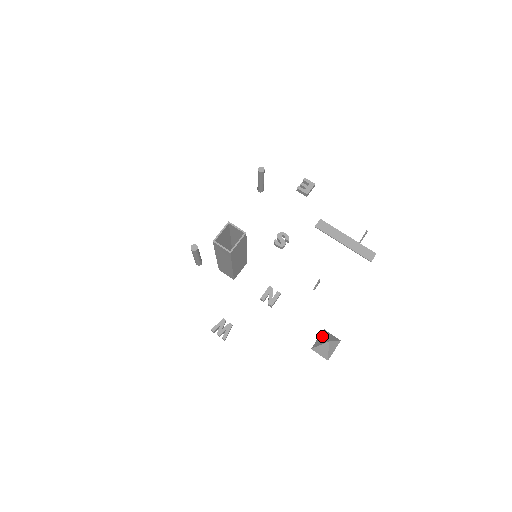
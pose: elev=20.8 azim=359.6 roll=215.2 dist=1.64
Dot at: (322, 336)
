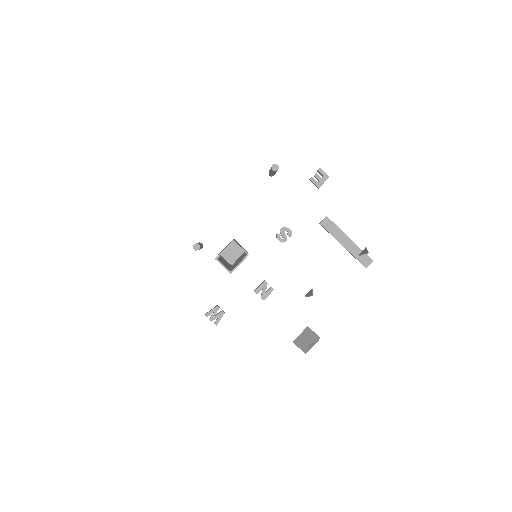
Dot at: (305, 334)
